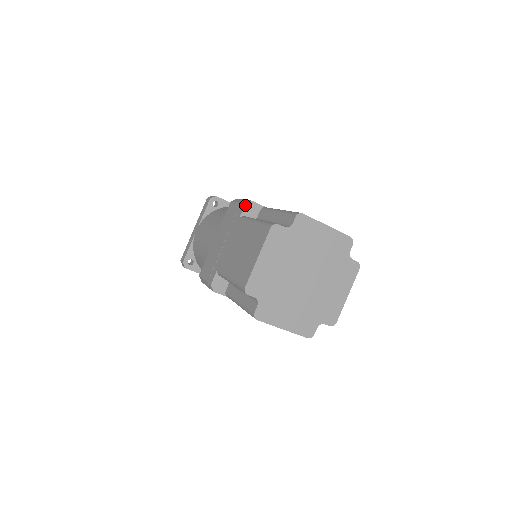
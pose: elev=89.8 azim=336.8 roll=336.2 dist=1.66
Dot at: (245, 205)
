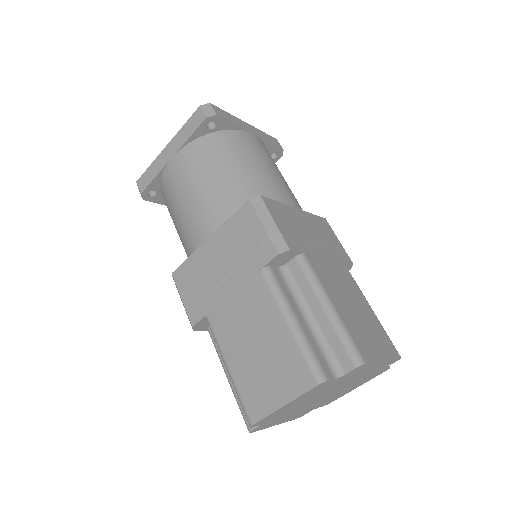
Dot at: (277, 255)
